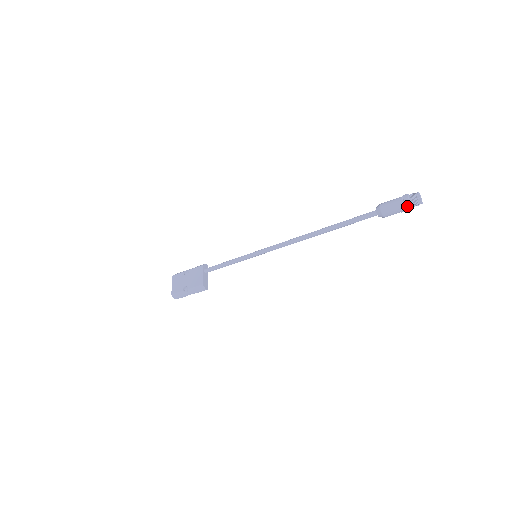
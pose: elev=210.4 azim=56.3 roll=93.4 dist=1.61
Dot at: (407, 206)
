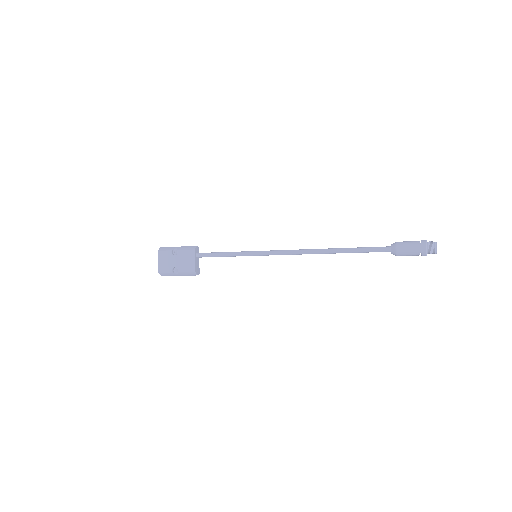
Dot at: (423, 255)
